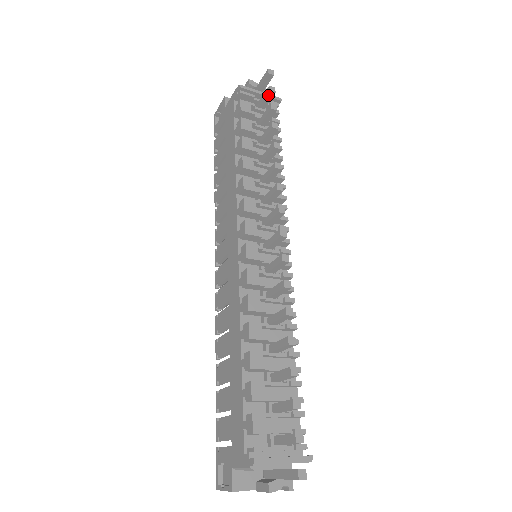
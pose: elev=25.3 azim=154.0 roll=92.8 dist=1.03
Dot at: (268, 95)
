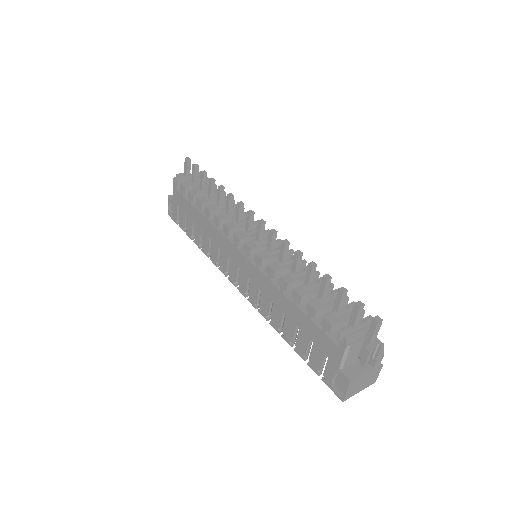
Dot at: (195, 170)
